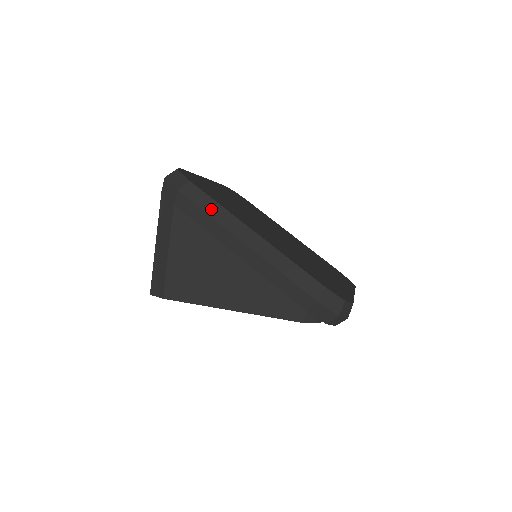
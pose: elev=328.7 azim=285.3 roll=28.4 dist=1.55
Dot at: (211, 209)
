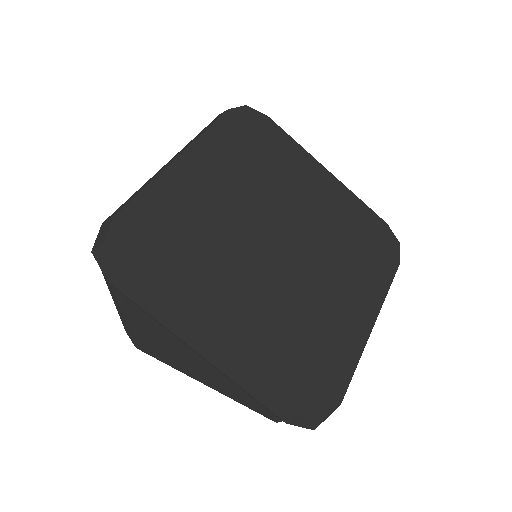
Dot at: (153, 310)
